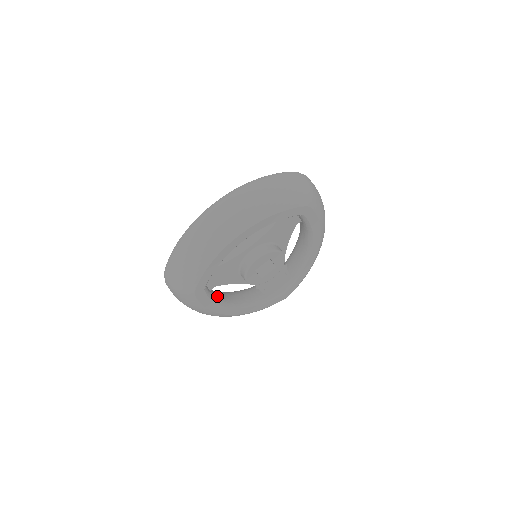
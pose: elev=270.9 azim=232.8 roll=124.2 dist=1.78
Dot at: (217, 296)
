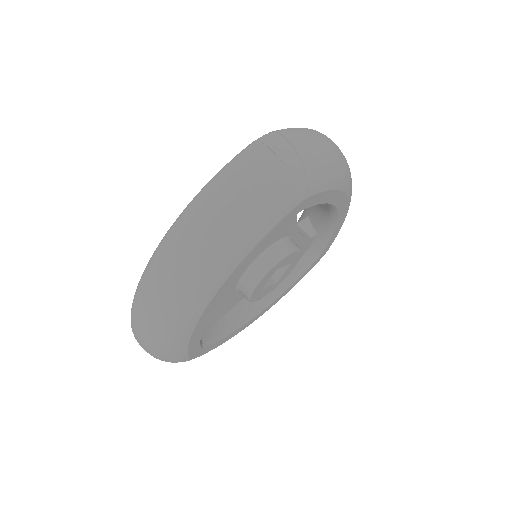
Dot at: (226, 323)
